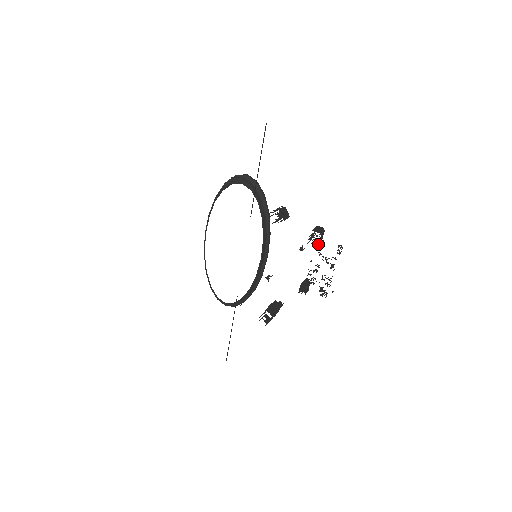
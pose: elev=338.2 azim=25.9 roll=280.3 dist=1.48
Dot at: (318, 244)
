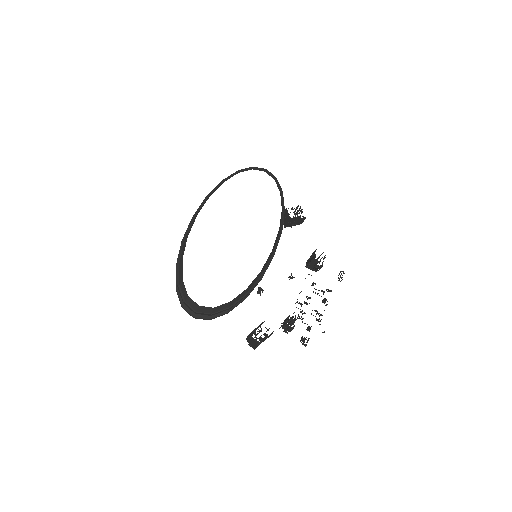
Dot at: (319, 266)
